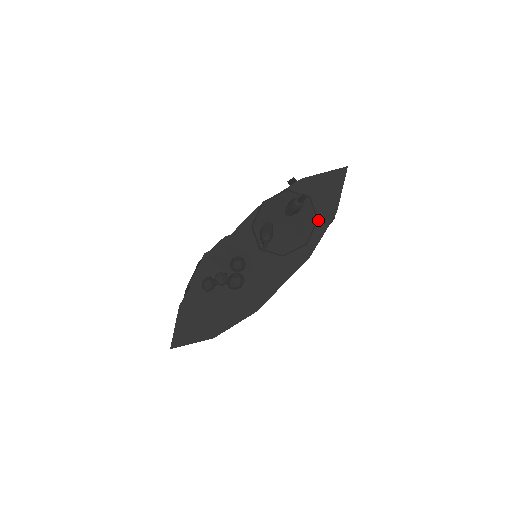
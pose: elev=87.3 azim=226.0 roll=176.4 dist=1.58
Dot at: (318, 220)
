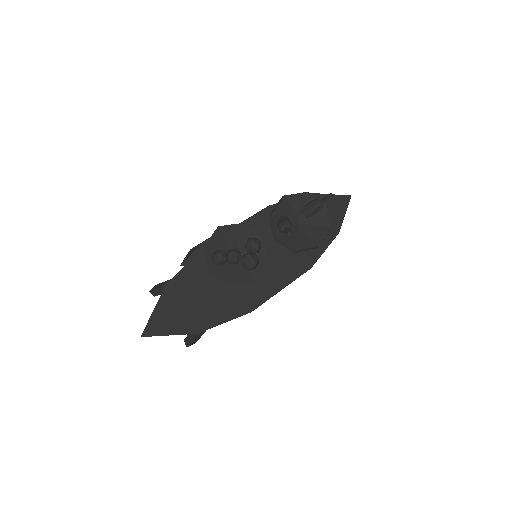
Dot at: occluded
